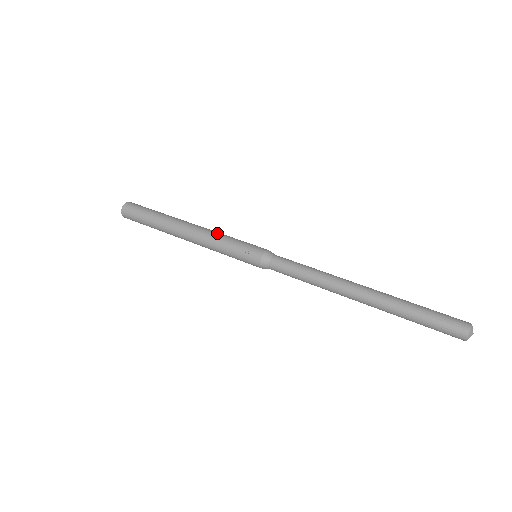
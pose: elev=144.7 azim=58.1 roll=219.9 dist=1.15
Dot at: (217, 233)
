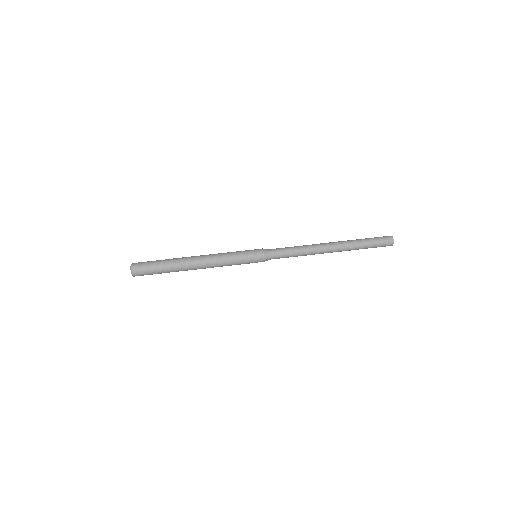
Dot at: (223, 261)
